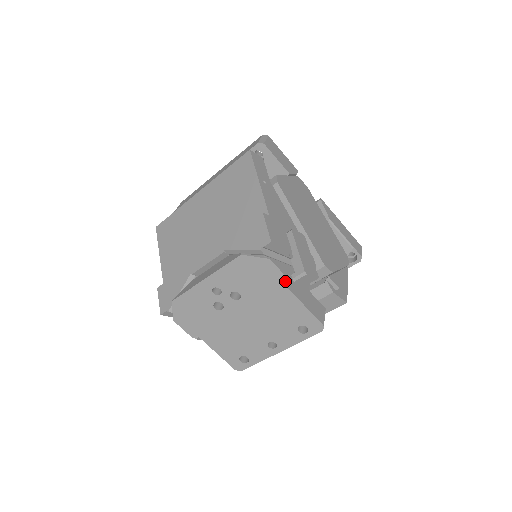
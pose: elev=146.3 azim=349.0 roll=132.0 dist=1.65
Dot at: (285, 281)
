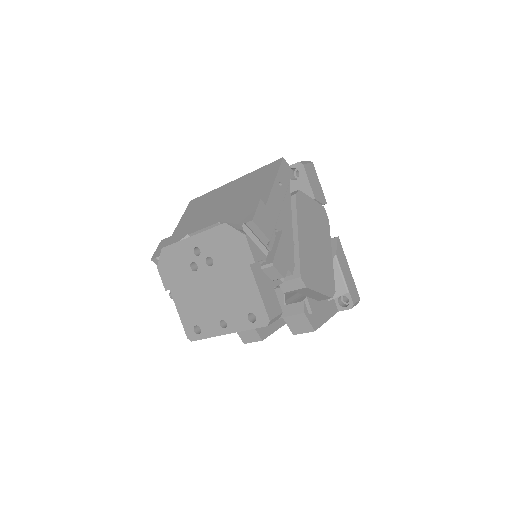
Dot at: (251, 261)
